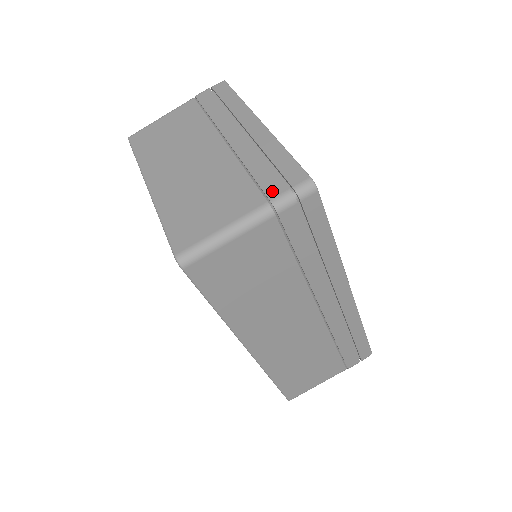
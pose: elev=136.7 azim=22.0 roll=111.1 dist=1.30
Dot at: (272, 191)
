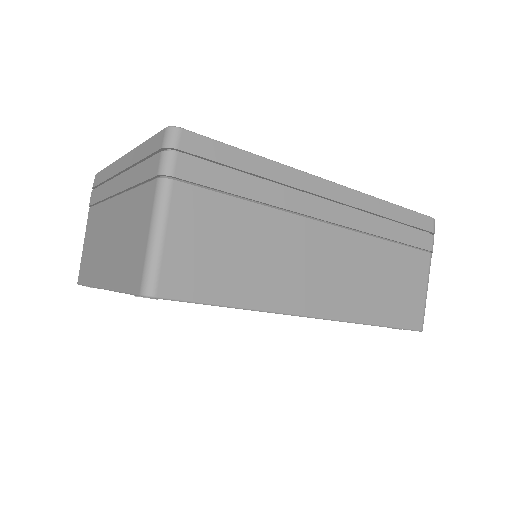
Dot at: (154, 170)
